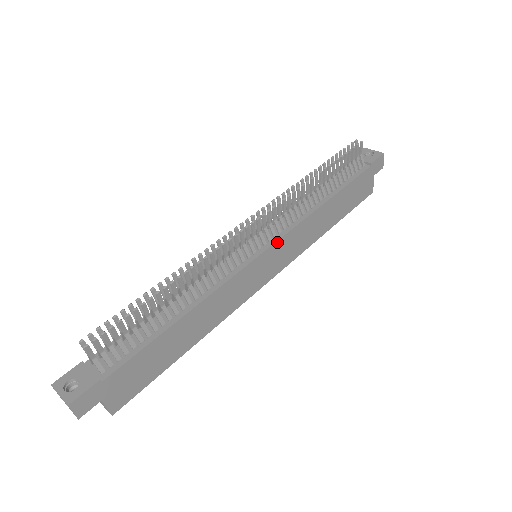
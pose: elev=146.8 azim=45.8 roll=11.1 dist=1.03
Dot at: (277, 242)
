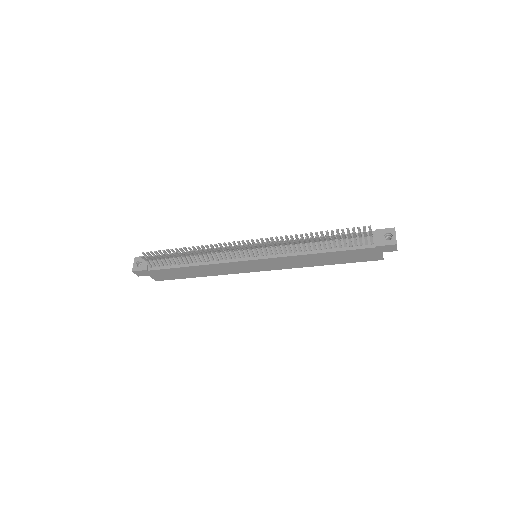
Dot at: (265, 259)
